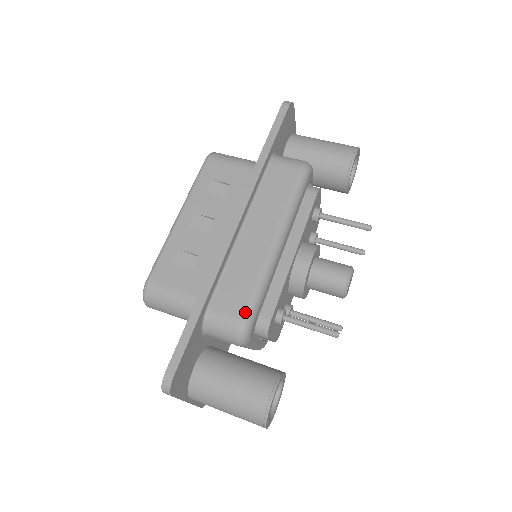
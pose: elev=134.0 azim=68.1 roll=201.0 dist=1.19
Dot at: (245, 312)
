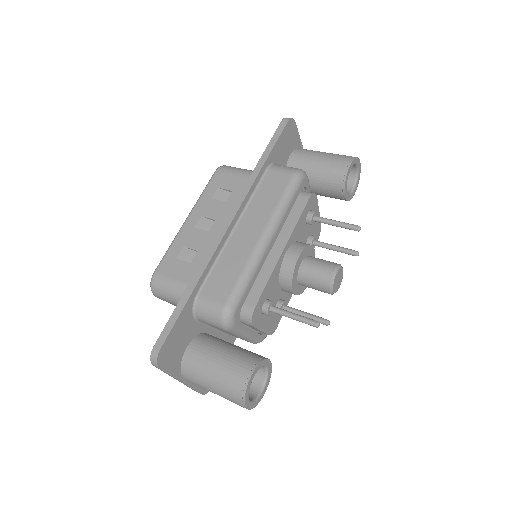
Dot at: (229, 298)
